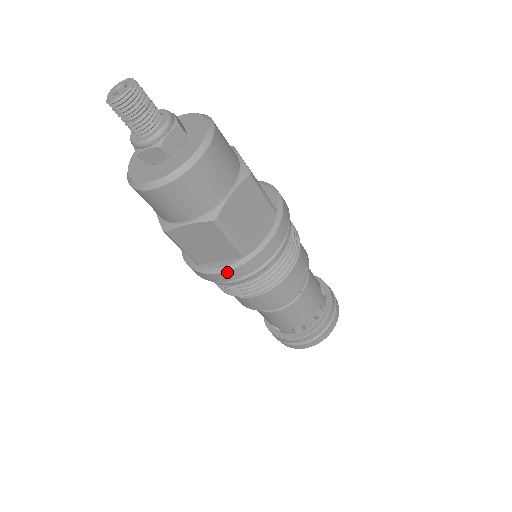
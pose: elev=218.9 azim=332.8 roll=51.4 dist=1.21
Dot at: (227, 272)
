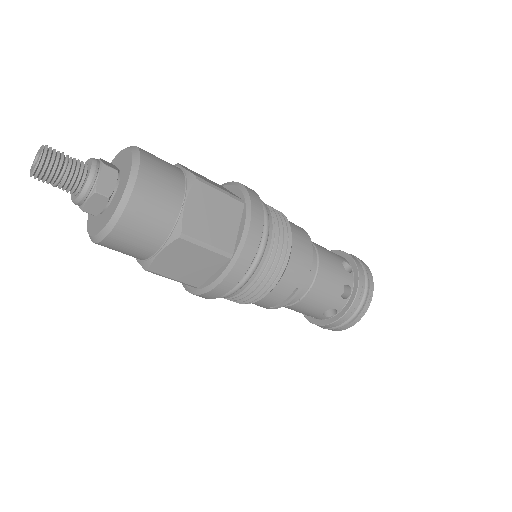
Dot at: (188, 291)
